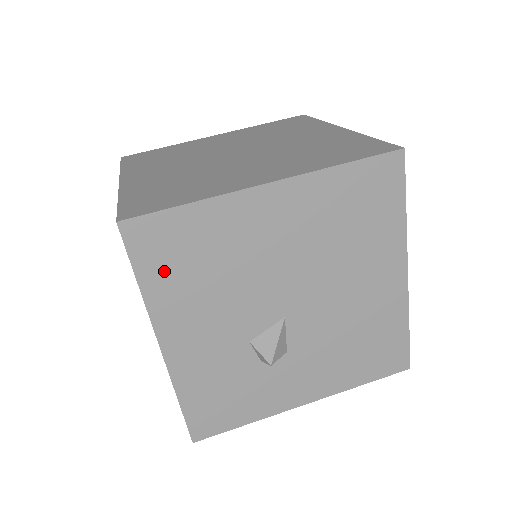
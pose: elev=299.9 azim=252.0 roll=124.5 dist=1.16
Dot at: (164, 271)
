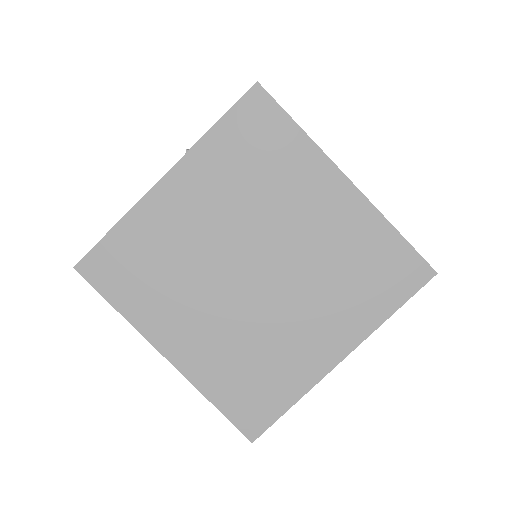
Dot at: occluded
